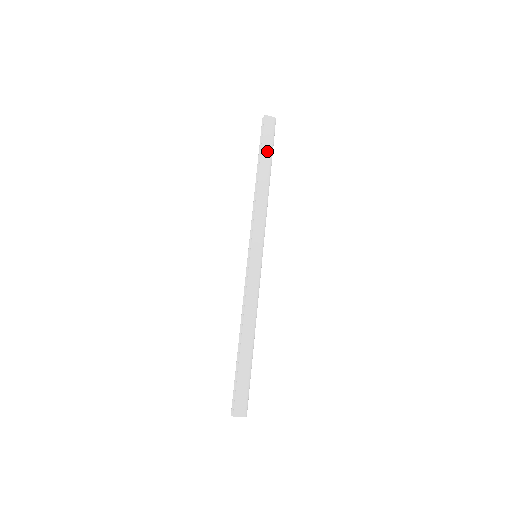
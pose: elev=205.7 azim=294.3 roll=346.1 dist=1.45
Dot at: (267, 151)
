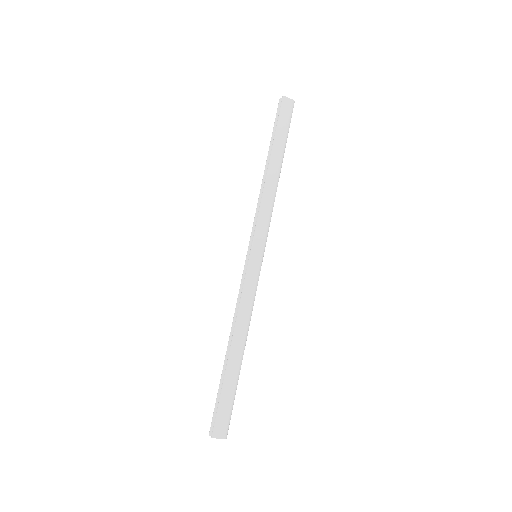
Dot at: (281, 137)
